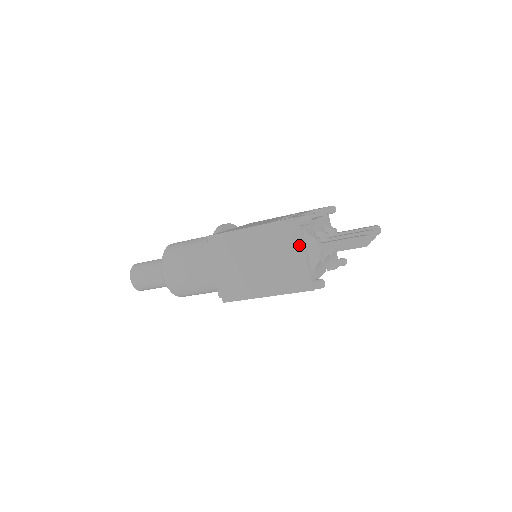
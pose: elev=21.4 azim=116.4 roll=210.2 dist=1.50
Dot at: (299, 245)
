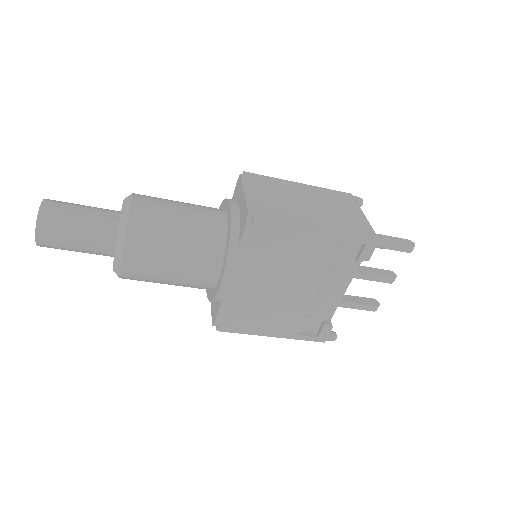
Dot at: (356, 208)
